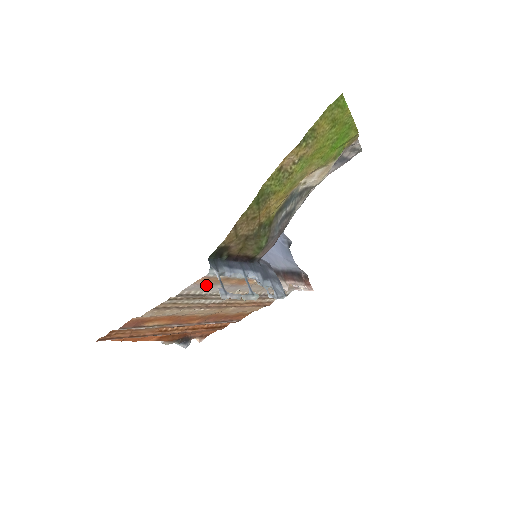
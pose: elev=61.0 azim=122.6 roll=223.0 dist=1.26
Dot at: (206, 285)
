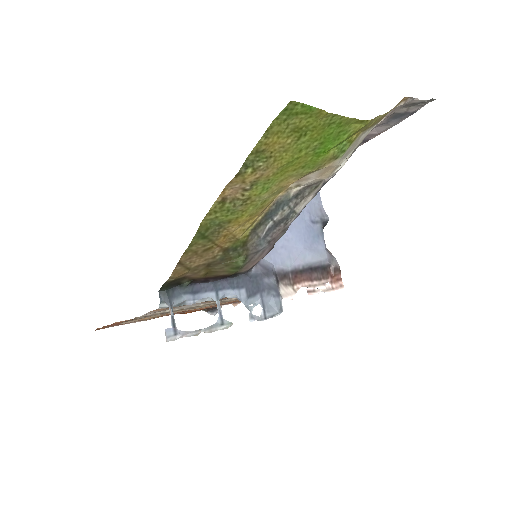
Dot at: occluded
